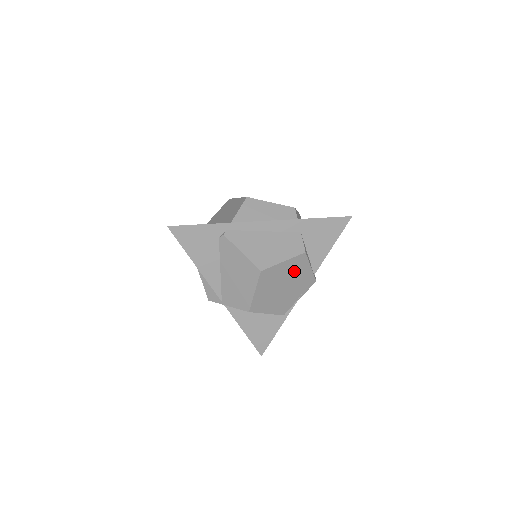
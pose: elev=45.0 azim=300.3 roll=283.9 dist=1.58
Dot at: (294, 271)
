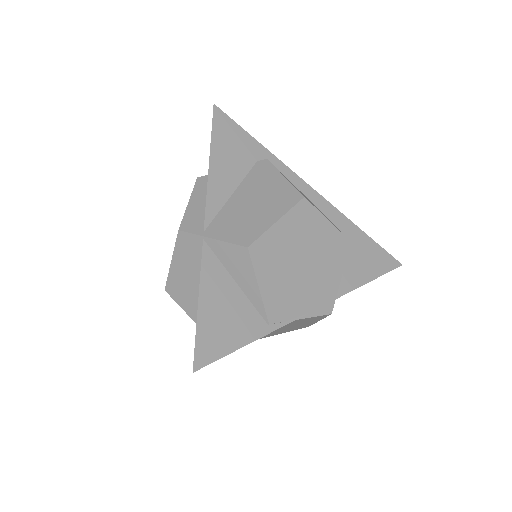
Dot at: (326, 255)
